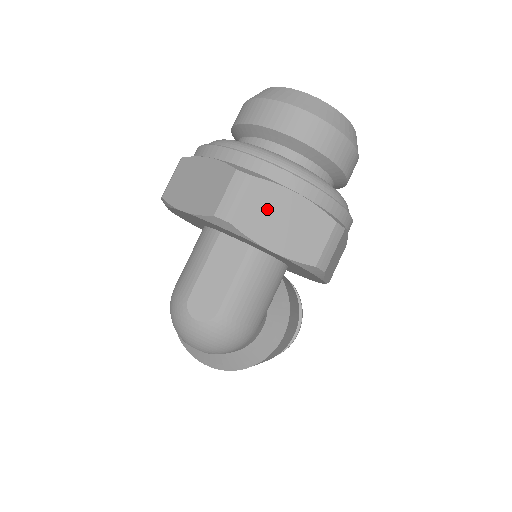
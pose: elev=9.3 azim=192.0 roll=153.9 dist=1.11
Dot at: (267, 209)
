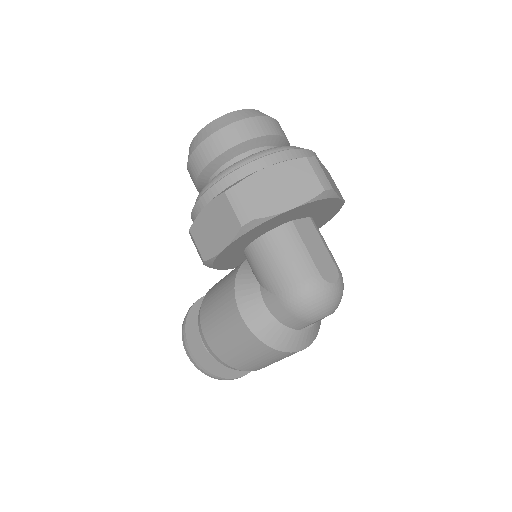
Dot at: (327, 175)
